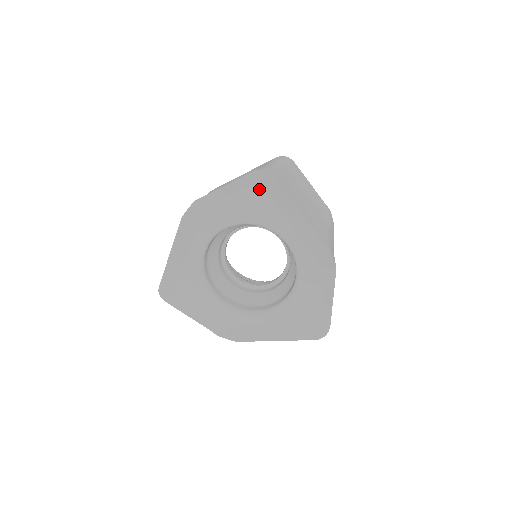
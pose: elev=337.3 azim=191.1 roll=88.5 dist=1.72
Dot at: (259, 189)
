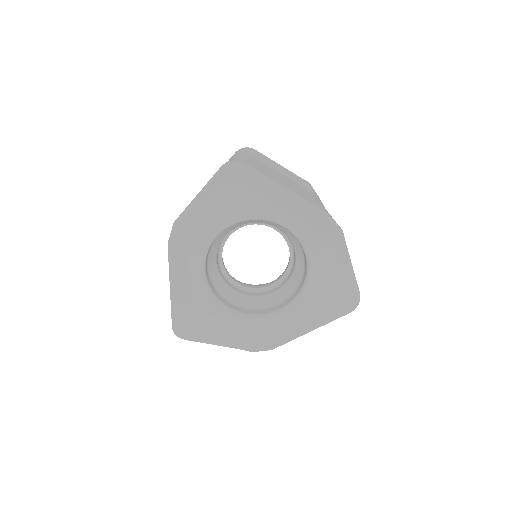
Dot at: (234, 182)
